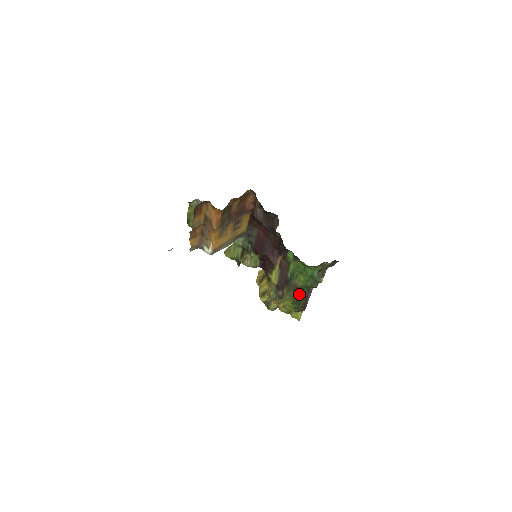
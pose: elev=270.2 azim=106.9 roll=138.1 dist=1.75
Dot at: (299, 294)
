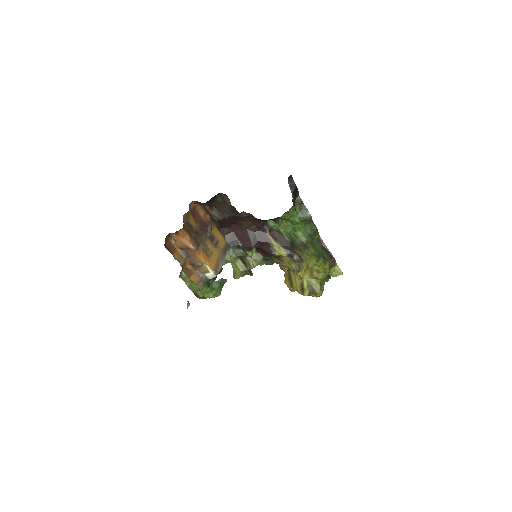
Dot at: (314, 249)
